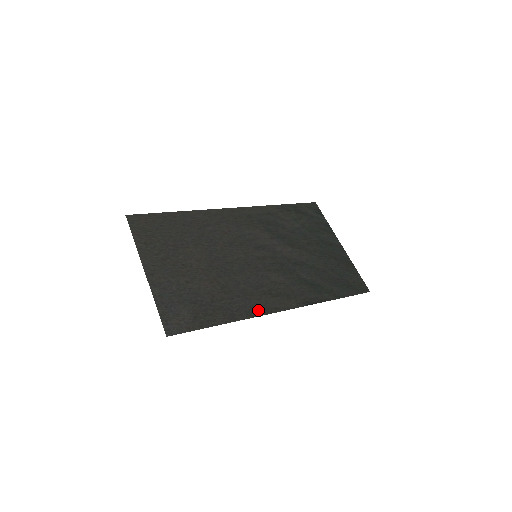
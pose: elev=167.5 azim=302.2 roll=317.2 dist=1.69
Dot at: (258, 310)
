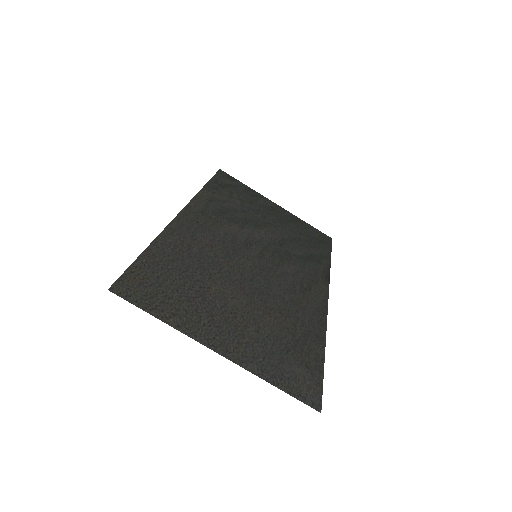
Dot at: (320, 314)
